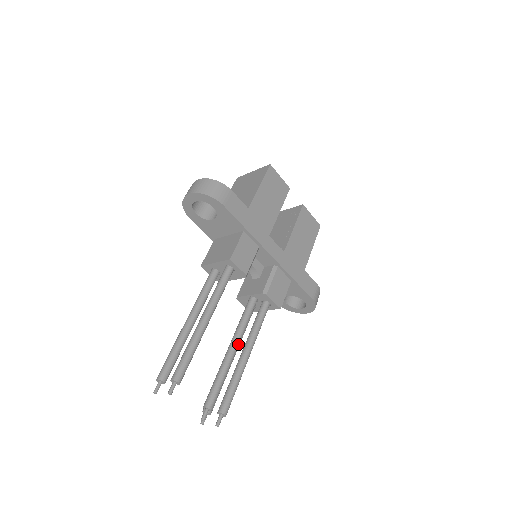
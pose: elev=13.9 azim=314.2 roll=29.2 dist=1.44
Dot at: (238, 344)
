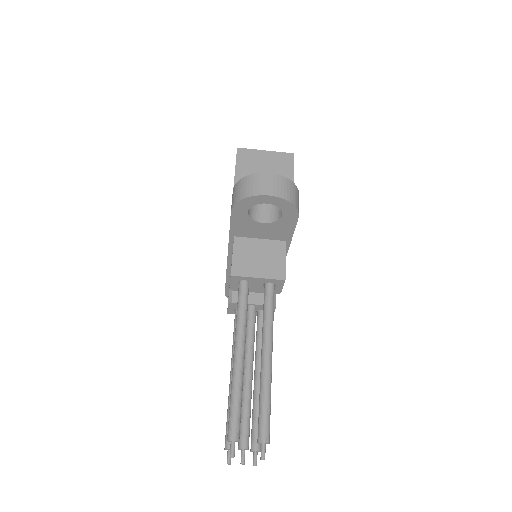
Dot at: (252, 365)
